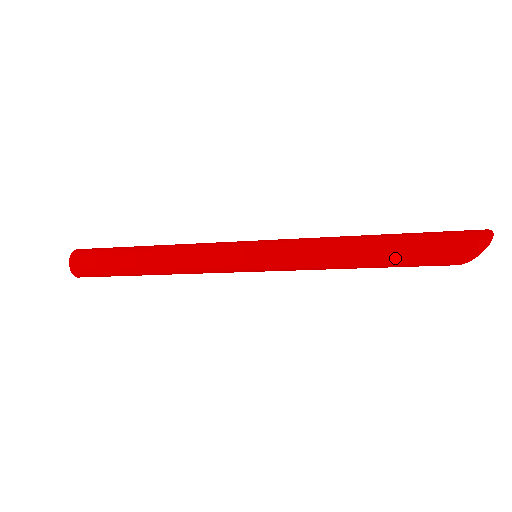
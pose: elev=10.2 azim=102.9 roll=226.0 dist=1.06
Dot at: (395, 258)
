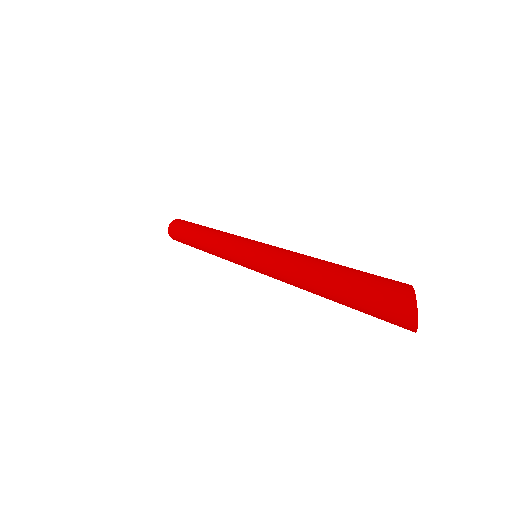
Dot at: occluded
